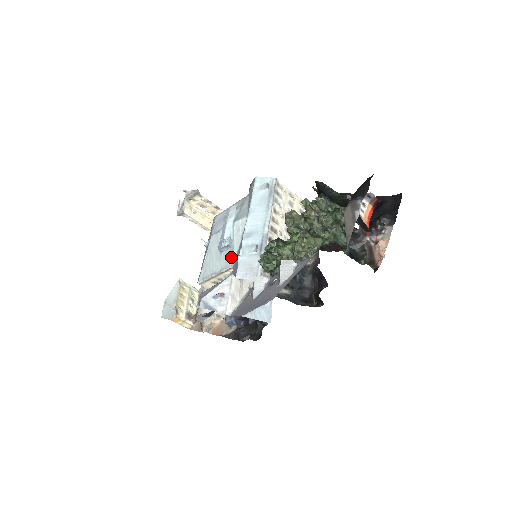
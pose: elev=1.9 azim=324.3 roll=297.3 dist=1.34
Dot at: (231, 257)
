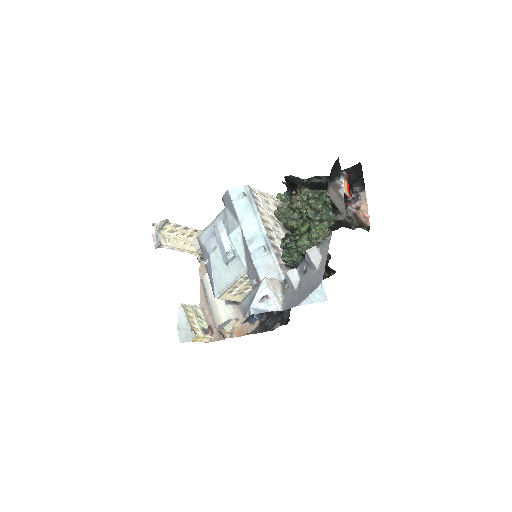
Dot at: (241, 265)
